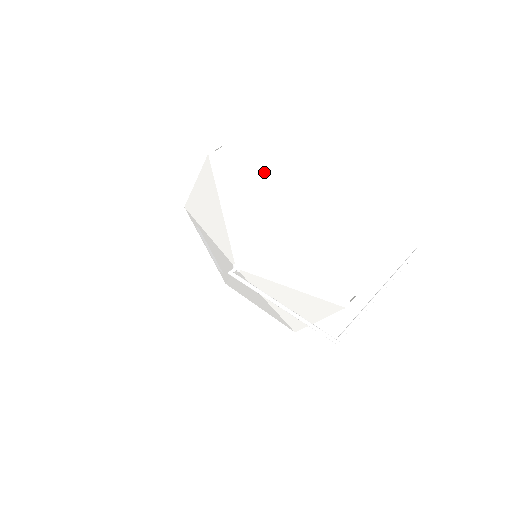
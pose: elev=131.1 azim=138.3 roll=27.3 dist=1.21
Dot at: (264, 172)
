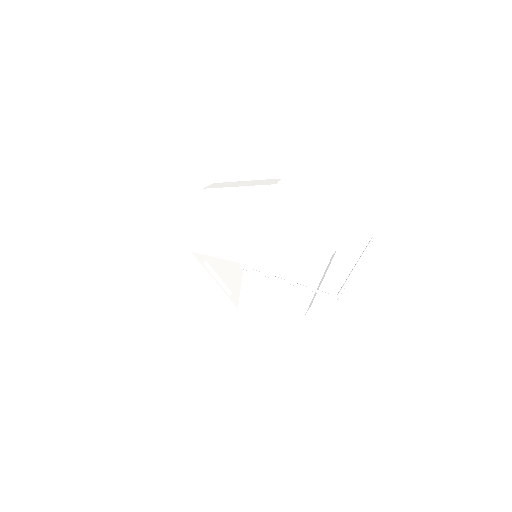
Dot at: (245, 183)
